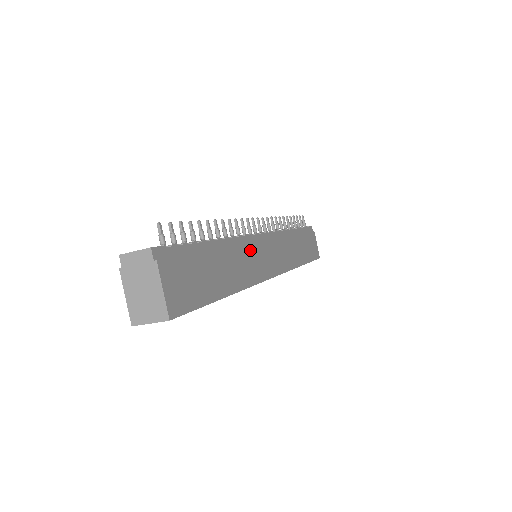
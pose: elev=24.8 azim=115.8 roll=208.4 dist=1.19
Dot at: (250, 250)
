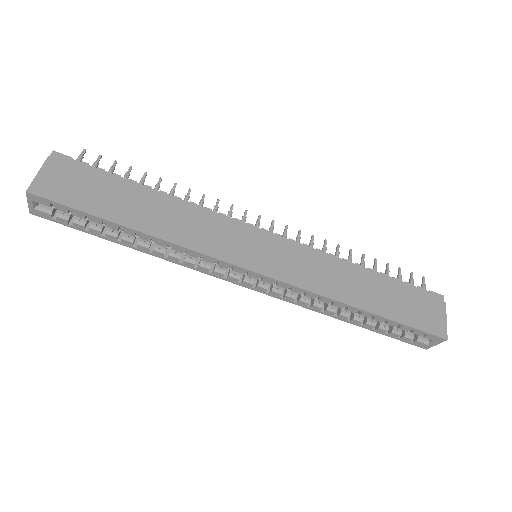
Dot at: (216, 225)
